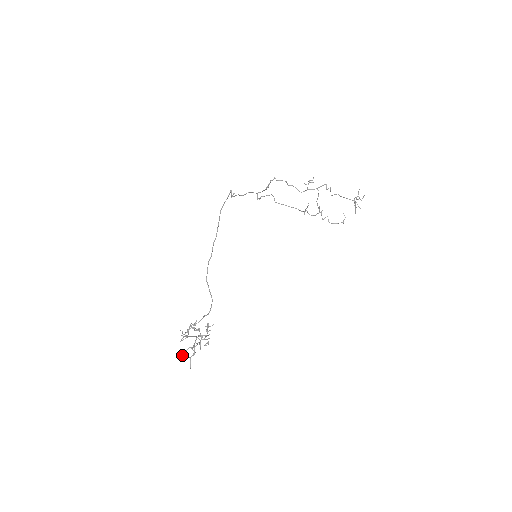
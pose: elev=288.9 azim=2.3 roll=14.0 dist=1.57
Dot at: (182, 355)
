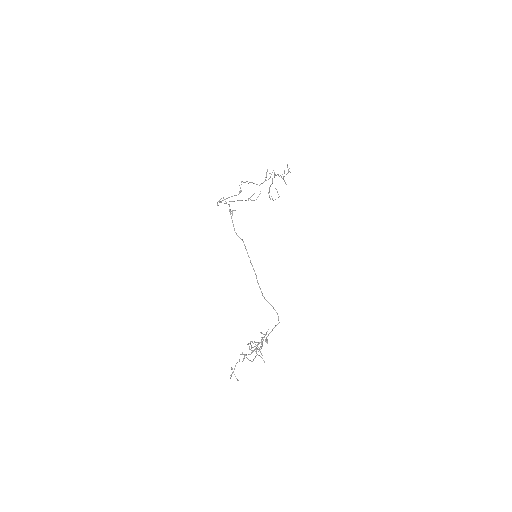
Dot at: occluded
